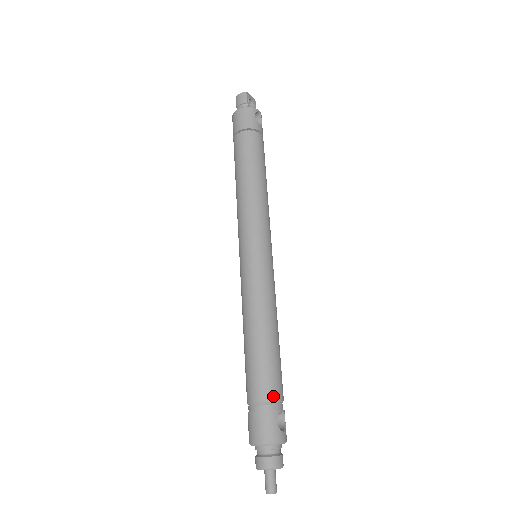
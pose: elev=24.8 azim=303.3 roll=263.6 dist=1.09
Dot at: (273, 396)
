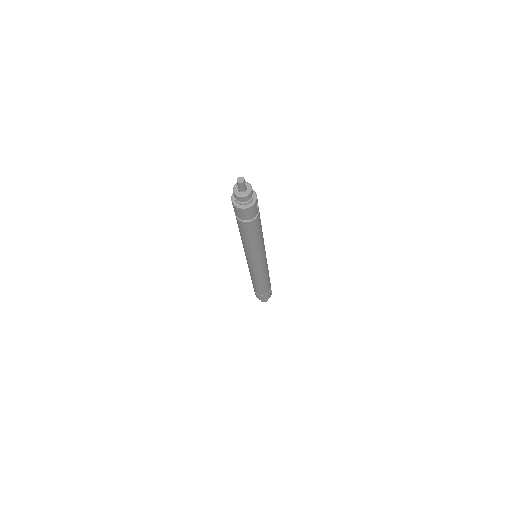
Dot at: occluded
